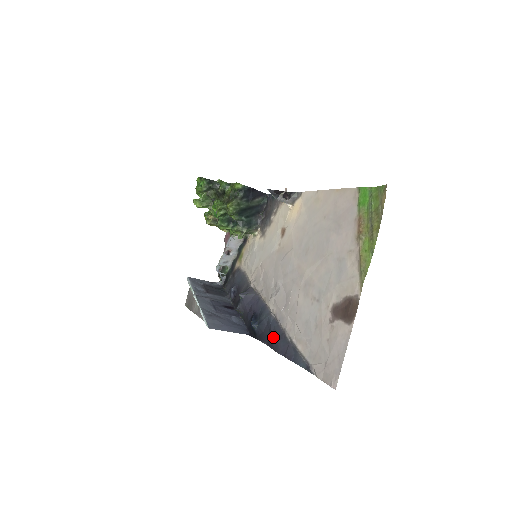
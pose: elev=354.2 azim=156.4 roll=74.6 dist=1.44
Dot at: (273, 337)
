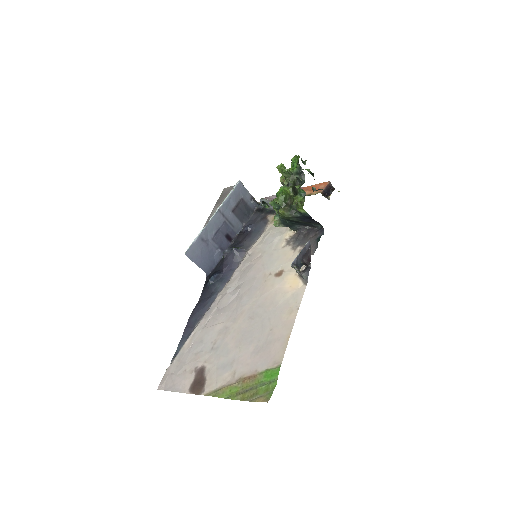
Dot at: (201, 306)
